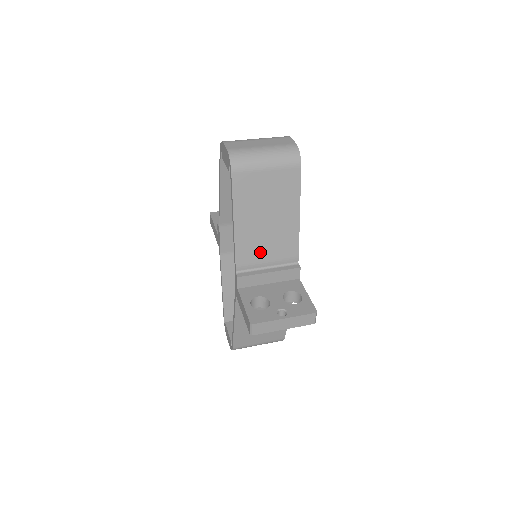
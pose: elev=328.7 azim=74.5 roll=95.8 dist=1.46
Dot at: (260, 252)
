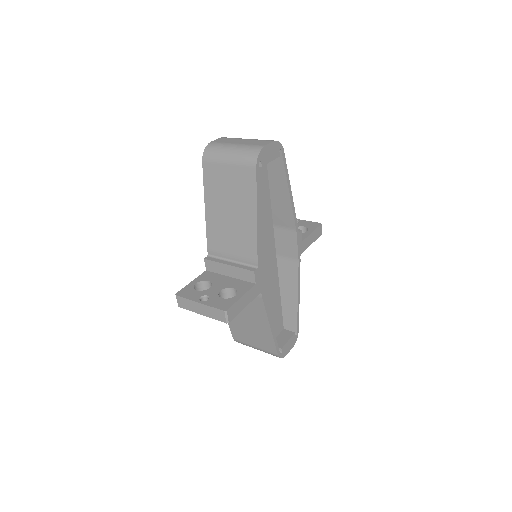
Dot at: (225, 243)
